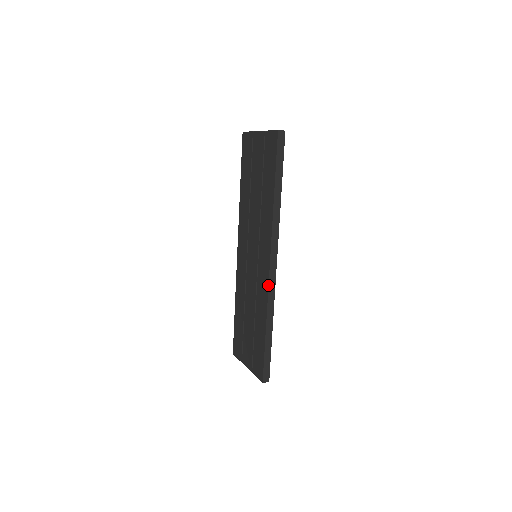
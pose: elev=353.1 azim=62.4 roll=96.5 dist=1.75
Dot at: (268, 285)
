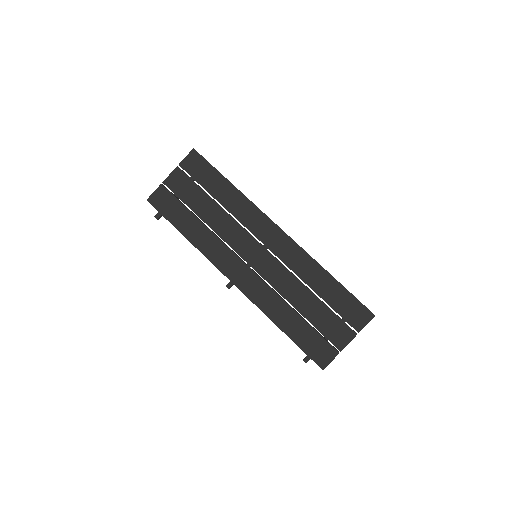
Dot at: (295, 242)
